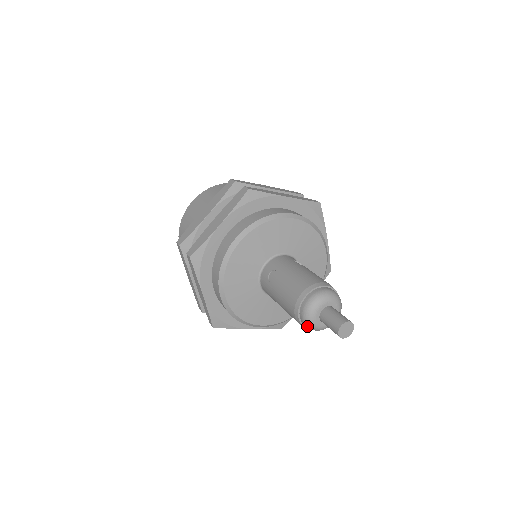
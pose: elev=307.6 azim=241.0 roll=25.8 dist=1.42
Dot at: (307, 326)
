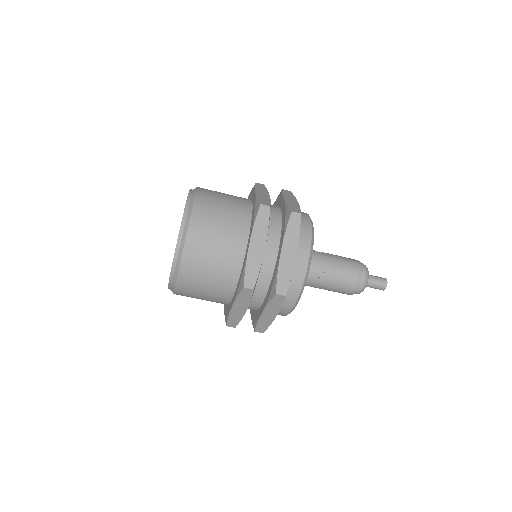
Dot at: occluded
